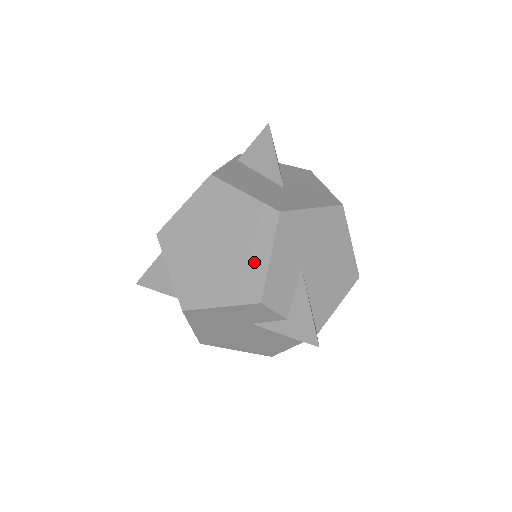
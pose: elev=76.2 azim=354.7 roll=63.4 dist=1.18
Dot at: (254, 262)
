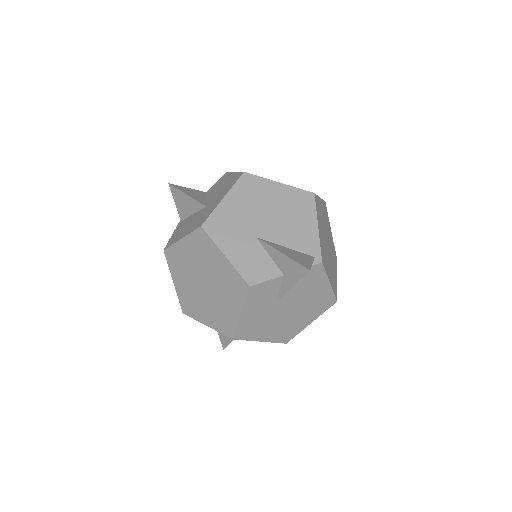
Dot at: (223, 269)
